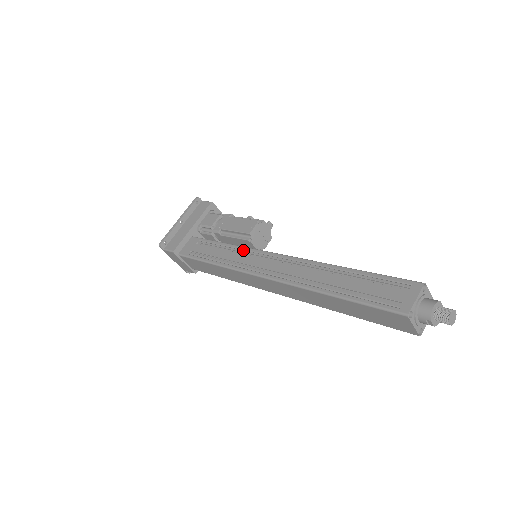
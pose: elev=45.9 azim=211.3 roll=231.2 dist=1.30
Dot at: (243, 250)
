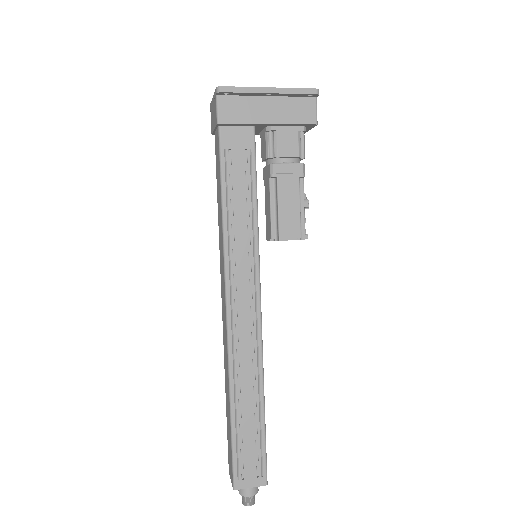
Dot at: (254, 252)
